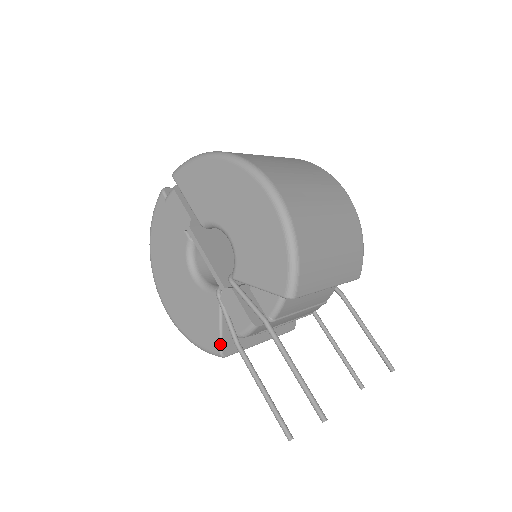
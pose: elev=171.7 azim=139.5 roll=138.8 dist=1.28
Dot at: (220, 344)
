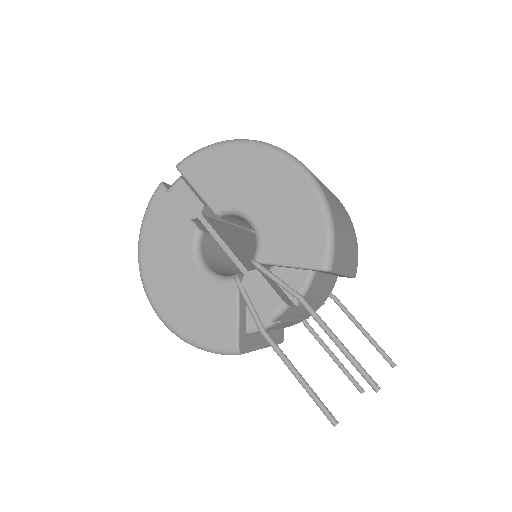
Dot at: (237, 338)
